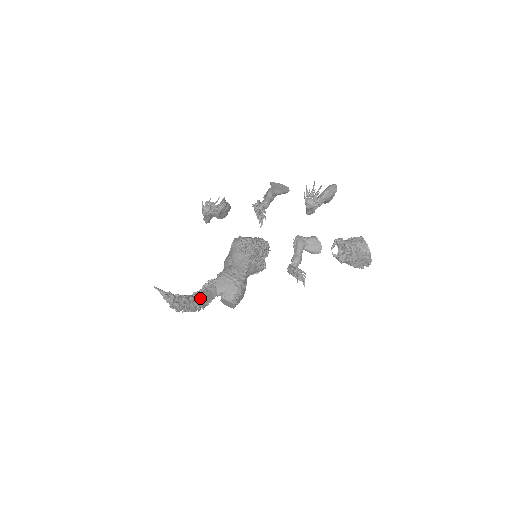
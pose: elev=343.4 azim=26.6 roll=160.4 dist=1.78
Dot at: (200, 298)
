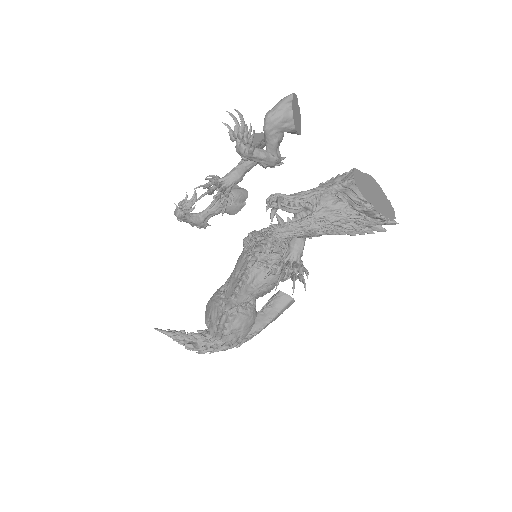
Dot at: occluded
